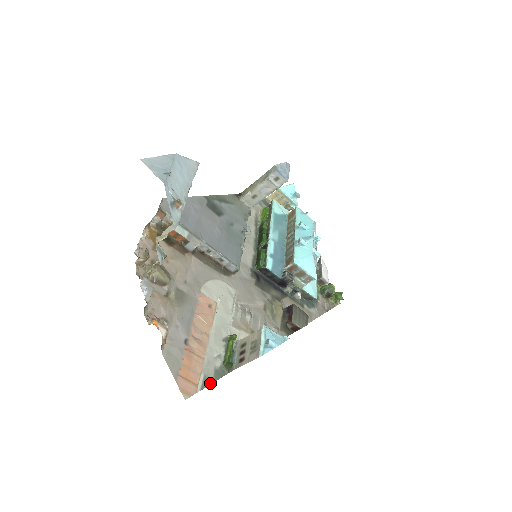
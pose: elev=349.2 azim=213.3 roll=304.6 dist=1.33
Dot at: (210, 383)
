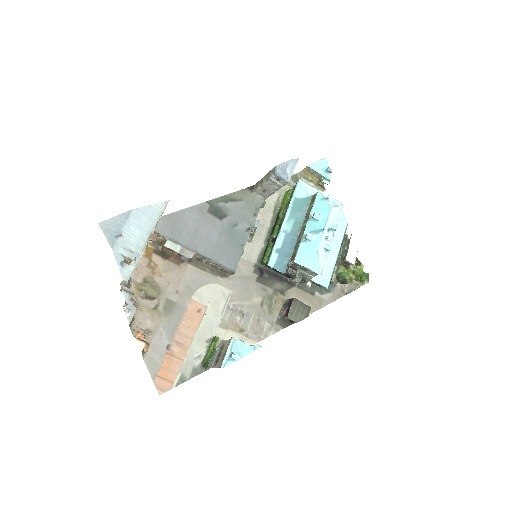
Dot at: (186, 380)
